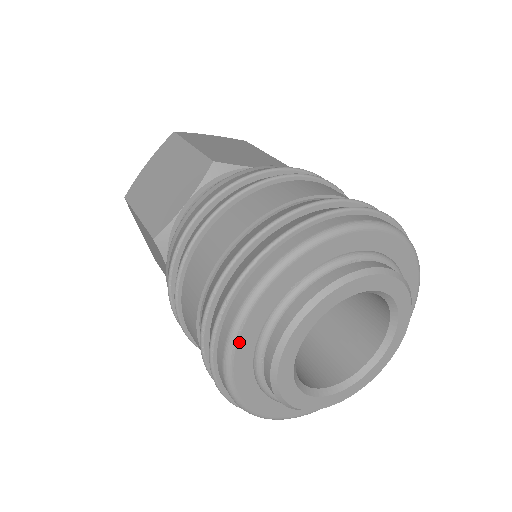
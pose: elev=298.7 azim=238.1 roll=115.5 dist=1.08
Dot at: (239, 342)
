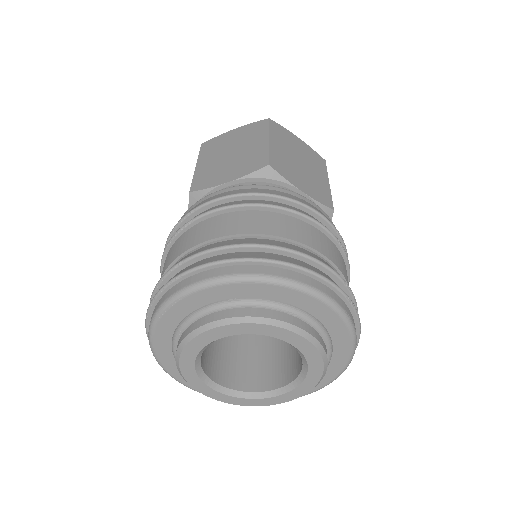
Dot at: (170, 309)
